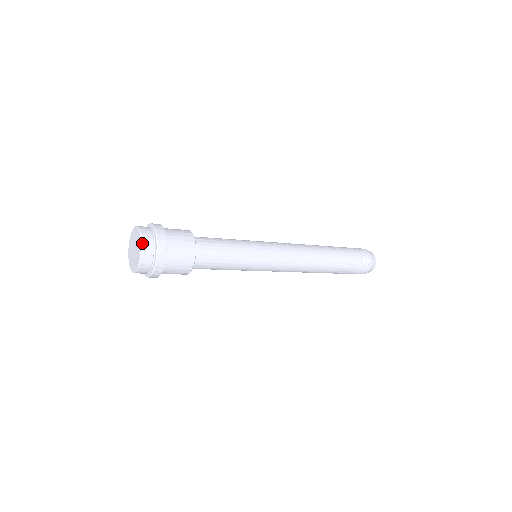
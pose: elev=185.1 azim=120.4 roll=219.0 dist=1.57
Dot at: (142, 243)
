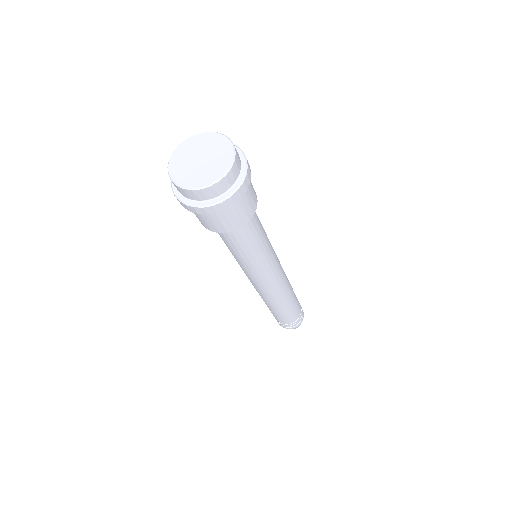
Dot at: (229, 138)
